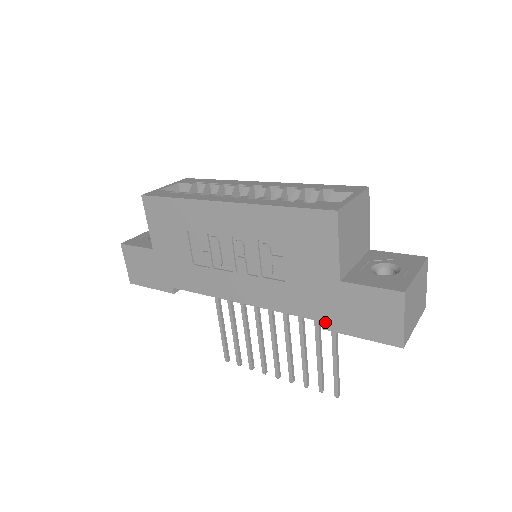
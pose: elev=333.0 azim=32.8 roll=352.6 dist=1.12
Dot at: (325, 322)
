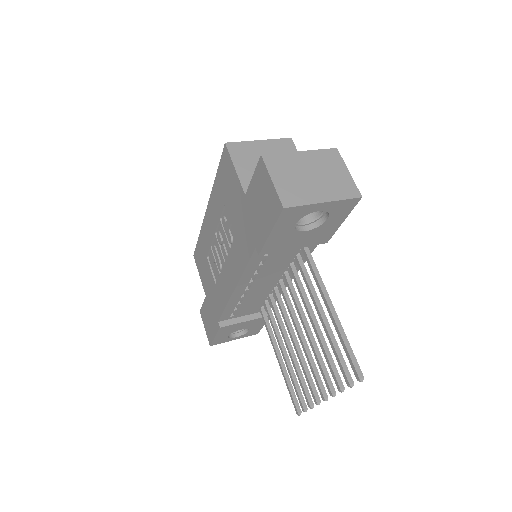
Dot at: (256, 246)
